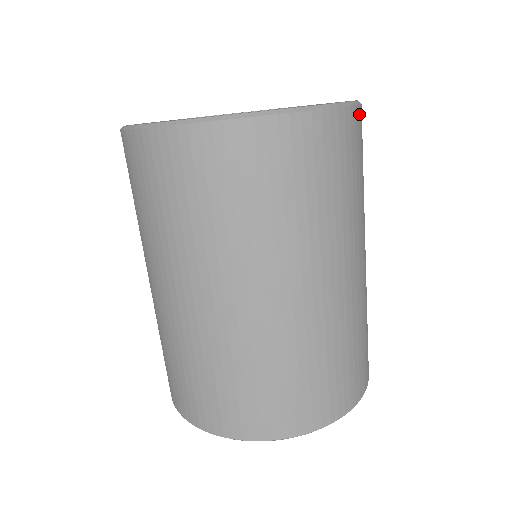
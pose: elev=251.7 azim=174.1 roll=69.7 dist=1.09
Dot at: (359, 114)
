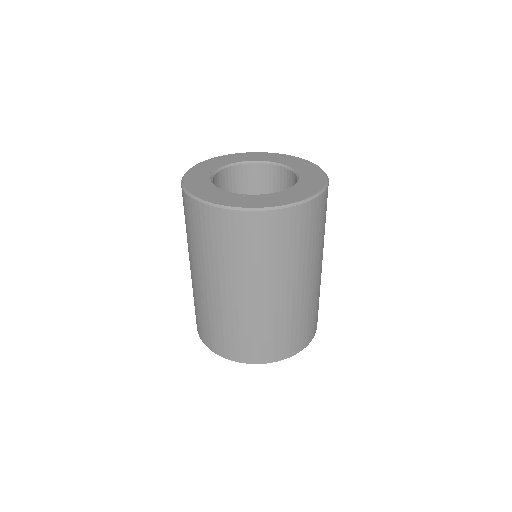
Dot at: (299, 210)
